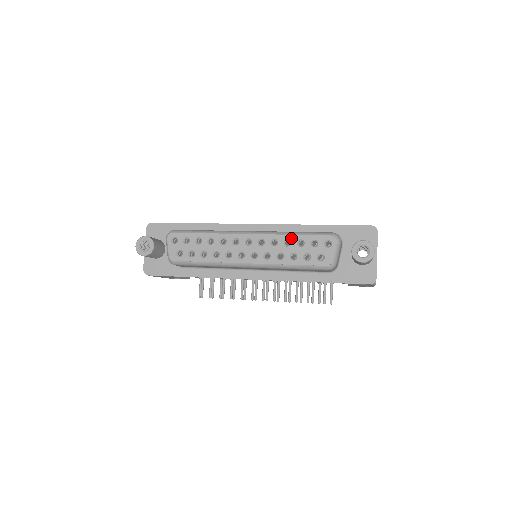
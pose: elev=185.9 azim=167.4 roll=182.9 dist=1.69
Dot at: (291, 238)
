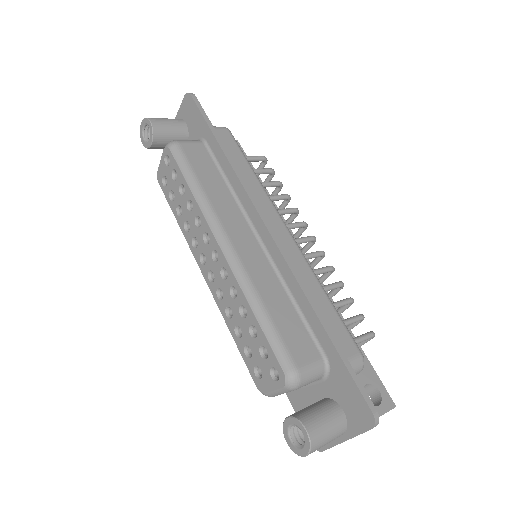
Dot at: (249, 313)
